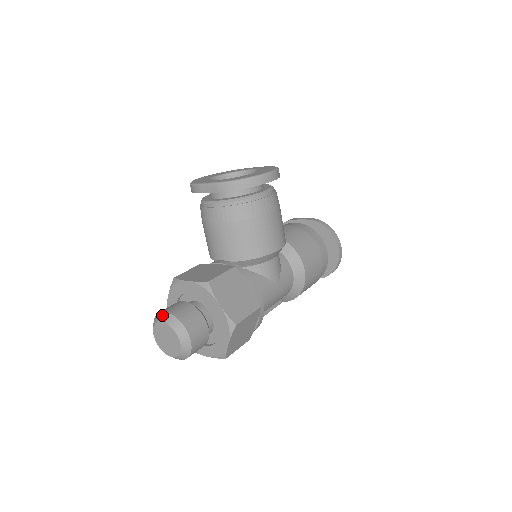
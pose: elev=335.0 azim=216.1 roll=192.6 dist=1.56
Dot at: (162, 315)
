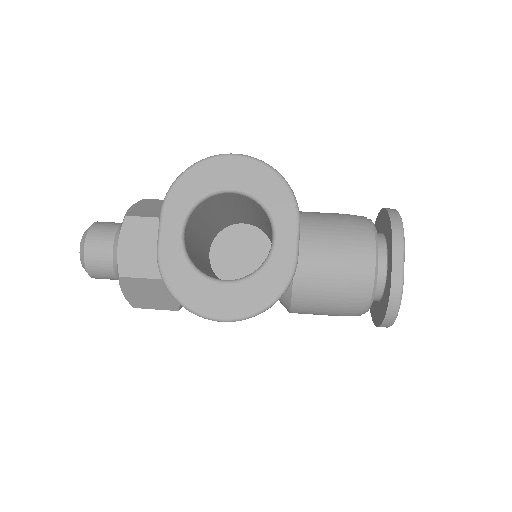
Dot at: (83, 243)
